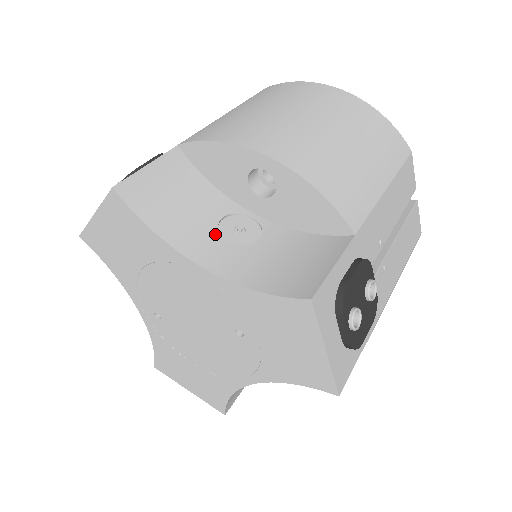
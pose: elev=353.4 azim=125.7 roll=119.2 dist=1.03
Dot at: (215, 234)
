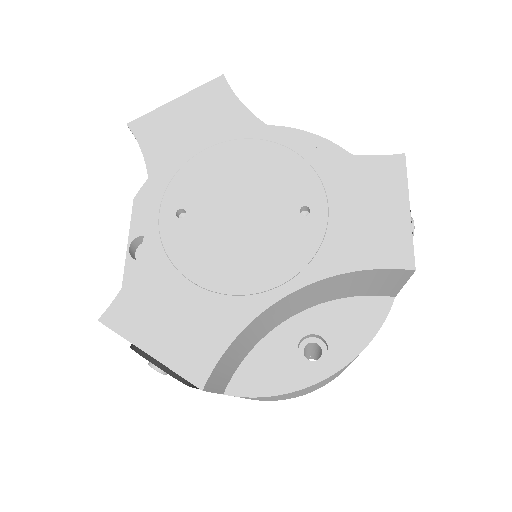
Dot at: occluded
